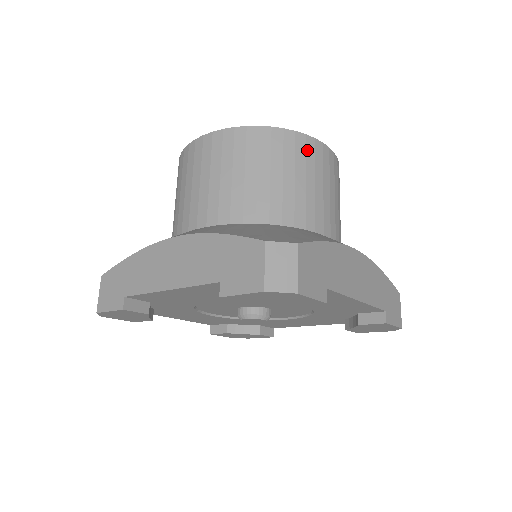
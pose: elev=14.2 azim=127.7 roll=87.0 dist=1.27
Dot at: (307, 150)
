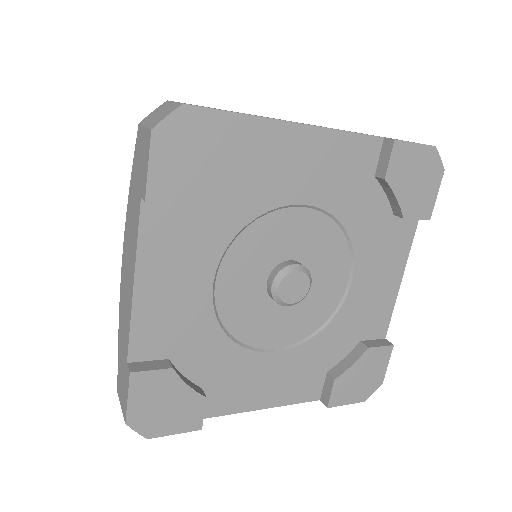
Dot at: occluded
